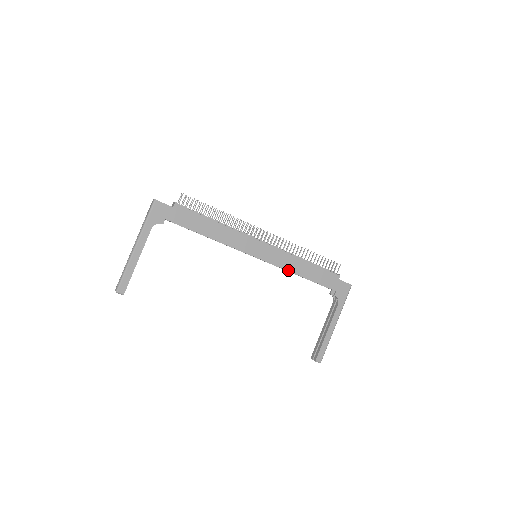
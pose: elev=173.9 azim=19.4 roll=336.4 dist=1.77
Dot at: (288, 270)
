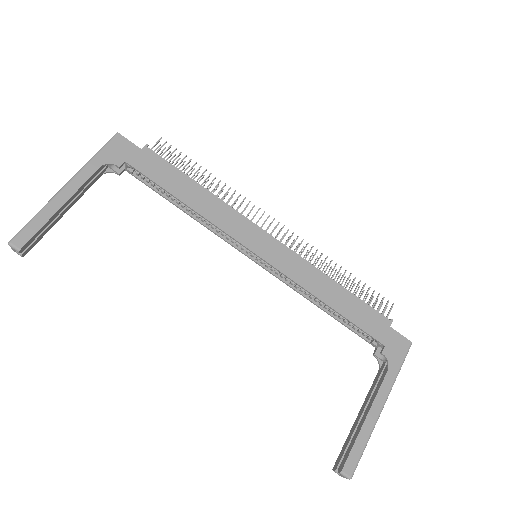
Dot at: (305, 288)
